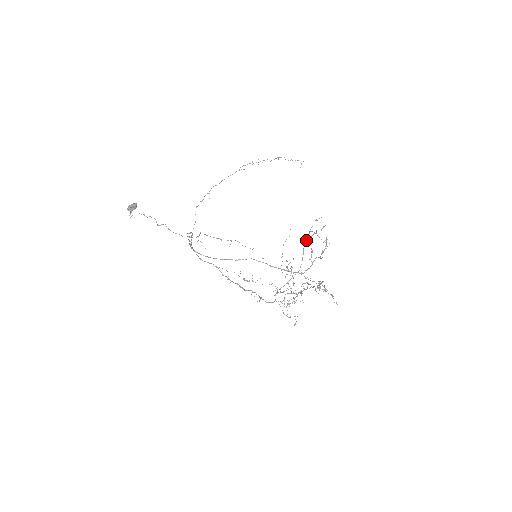
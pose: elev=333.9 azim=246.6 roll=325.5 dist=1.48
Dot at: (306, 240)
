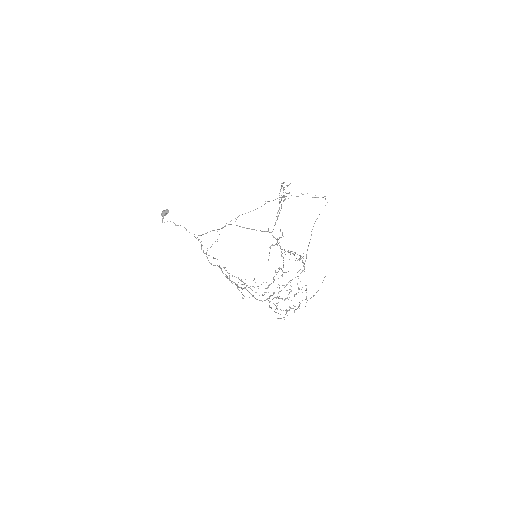
Dot at: occluded
